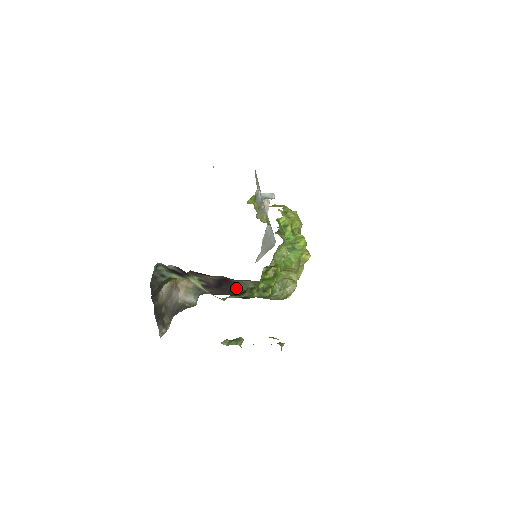
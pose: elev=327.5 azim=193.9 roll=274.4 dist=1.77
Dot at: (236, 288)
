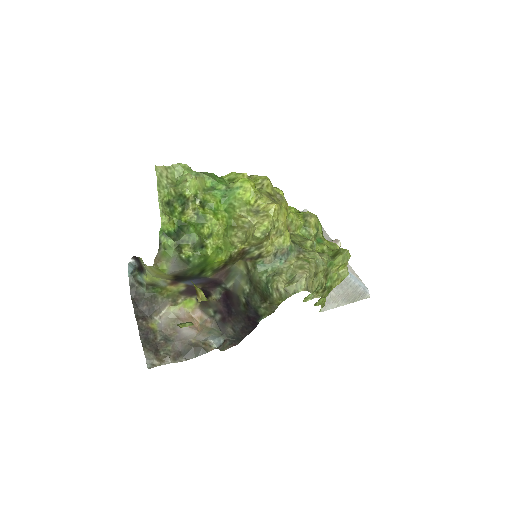
Dot at: (240, 302)
